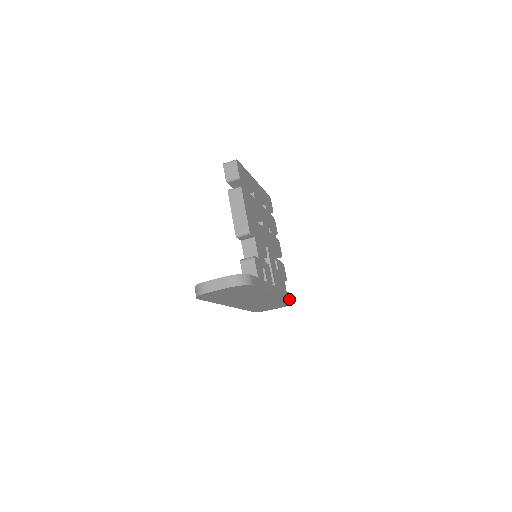
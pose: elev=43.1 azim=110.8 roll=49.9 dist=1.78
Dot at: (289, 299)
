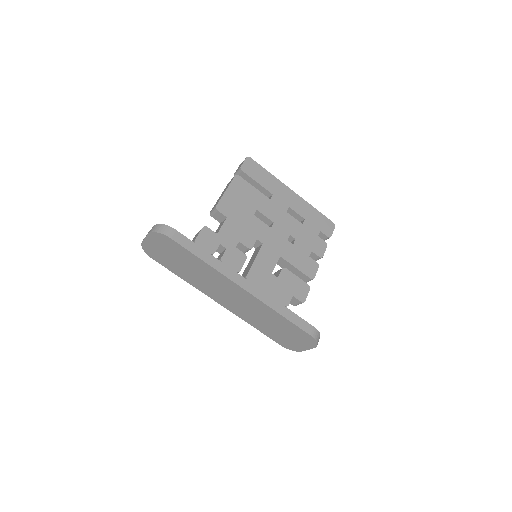
Dot at: (289, 319)
